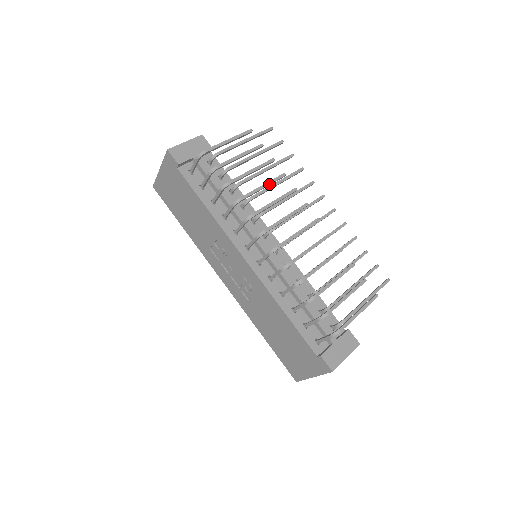
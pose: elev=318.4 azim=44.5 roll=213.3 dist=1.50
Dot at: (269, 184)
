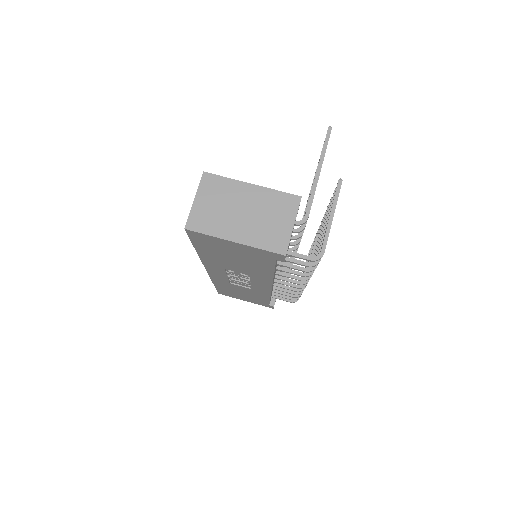
Dot at: occluded
